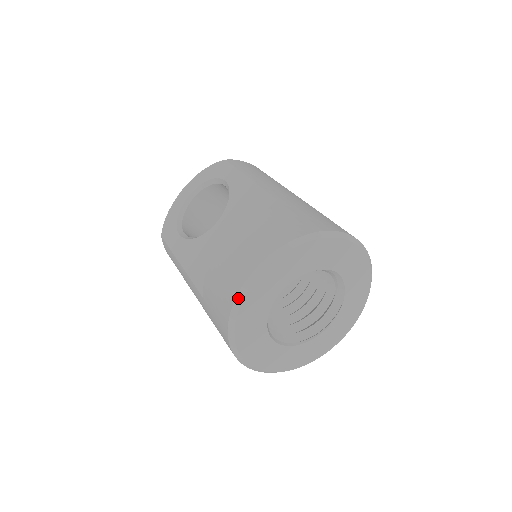
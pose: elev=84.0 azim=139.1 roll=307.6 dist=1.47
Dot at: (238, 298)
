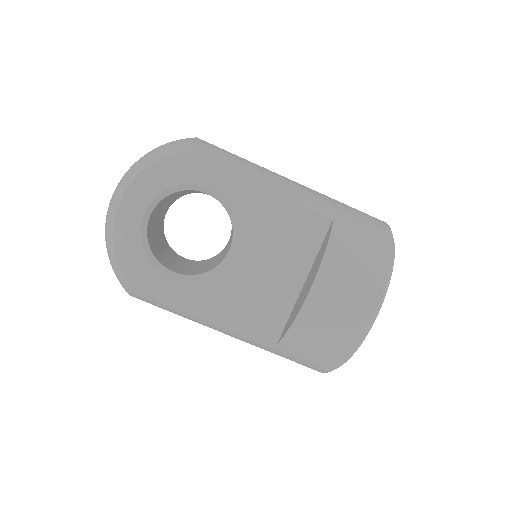
Dot at: (360, 343)
